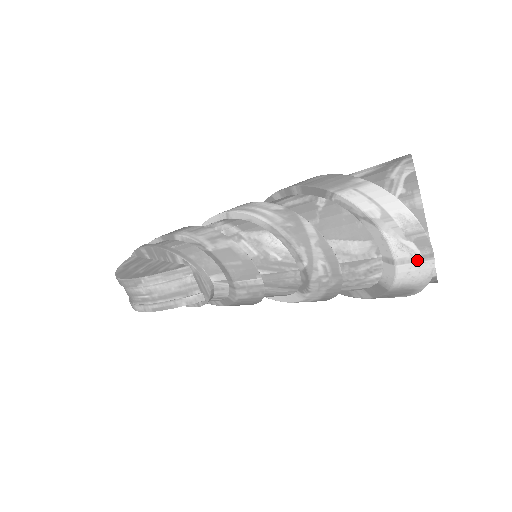
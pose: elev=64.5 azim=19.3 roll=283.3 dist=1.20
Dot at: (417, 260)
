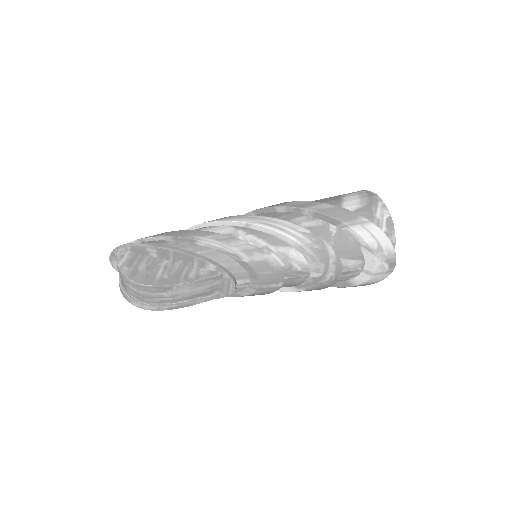
Dot at: (384, 273)
